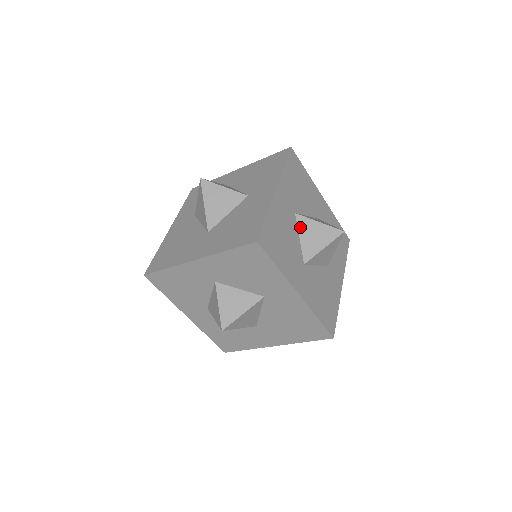
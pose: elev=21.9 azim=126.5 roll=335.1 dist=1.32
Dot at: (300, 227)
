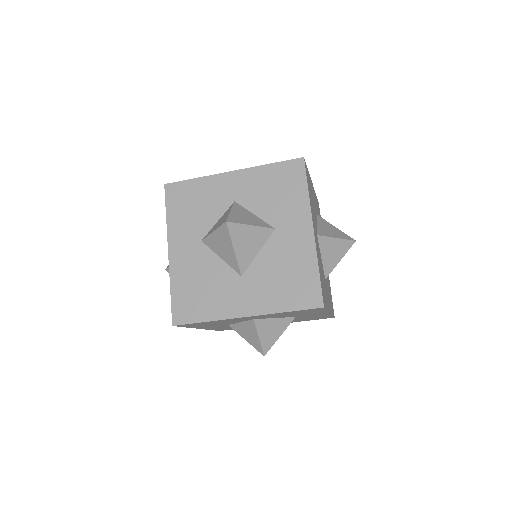
Dot at: (322, 247)
